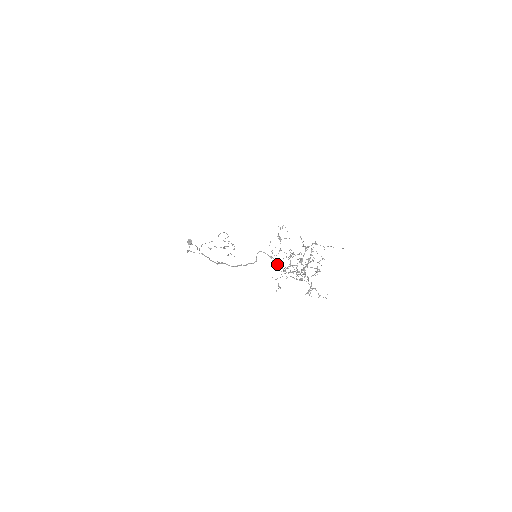
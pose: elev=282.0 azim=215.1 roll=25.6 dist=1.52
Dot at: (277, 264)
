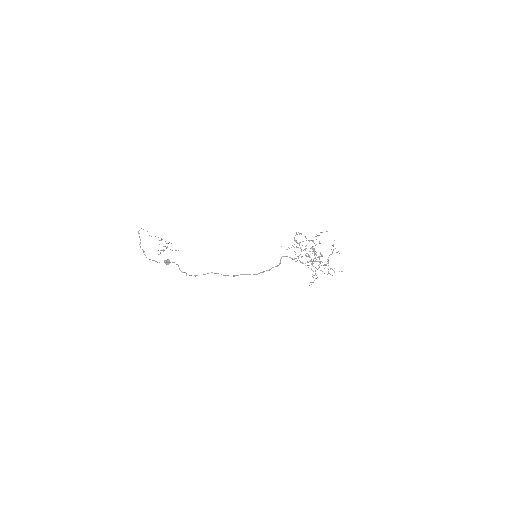
Dot at: occluded
